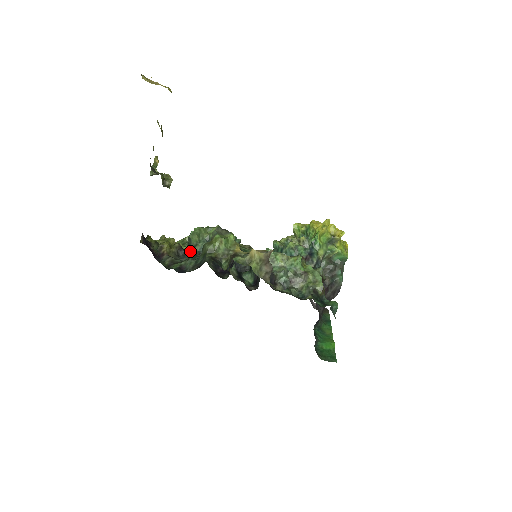
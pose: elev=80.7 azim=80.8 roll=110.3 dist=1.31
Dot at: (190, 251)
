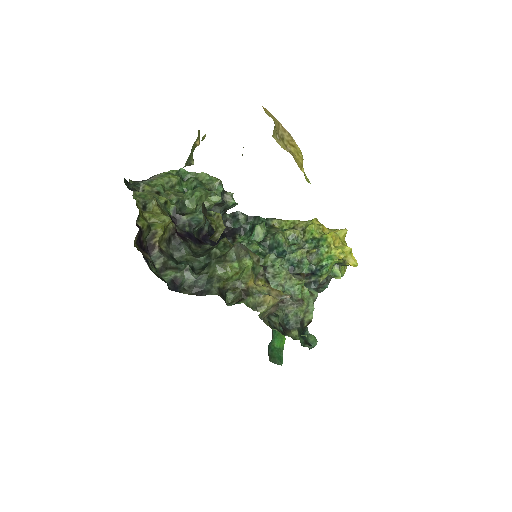
Dot at: (178, 215)
